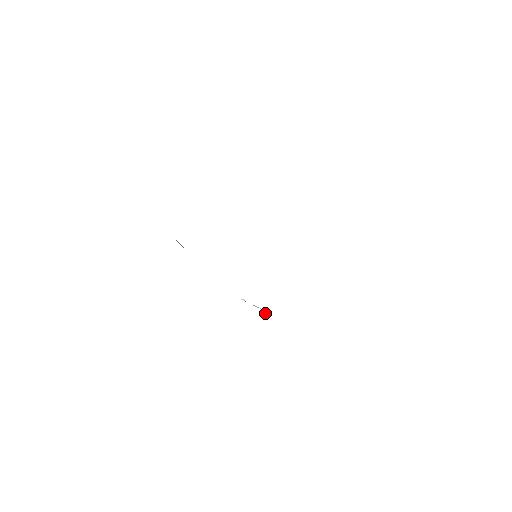
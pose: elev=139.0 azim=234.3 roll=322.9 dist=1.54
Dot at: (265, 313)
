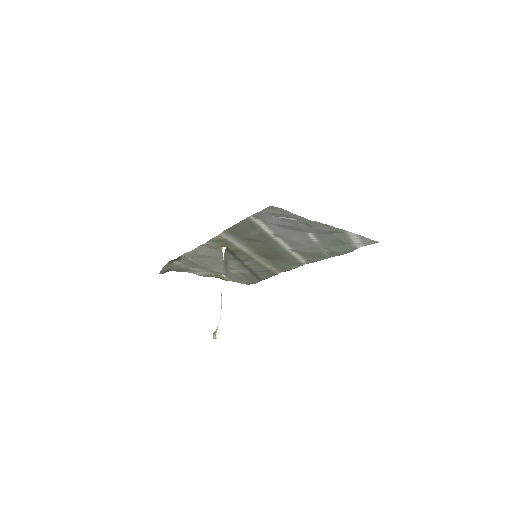
Dot at: (217, 327)
